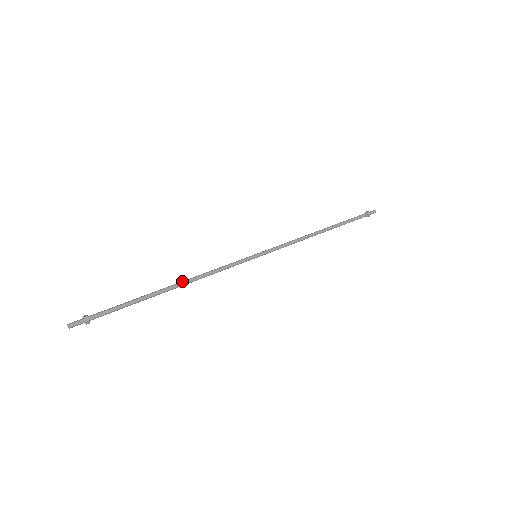
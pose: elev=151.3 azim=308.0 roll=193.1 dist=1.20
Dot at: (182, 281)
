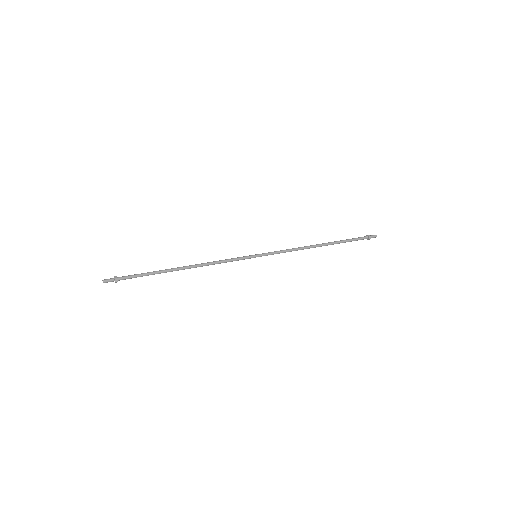
Dot at: (191, 265)
